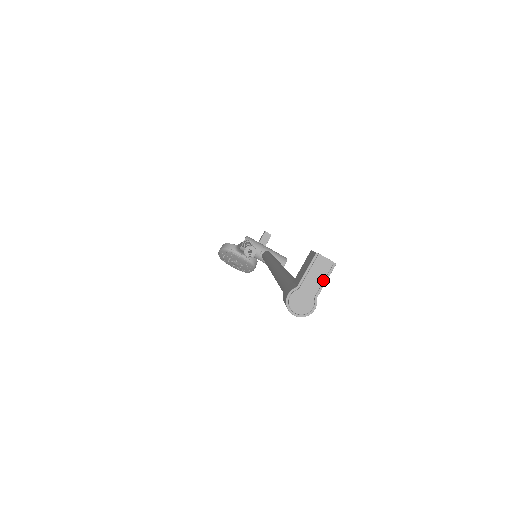
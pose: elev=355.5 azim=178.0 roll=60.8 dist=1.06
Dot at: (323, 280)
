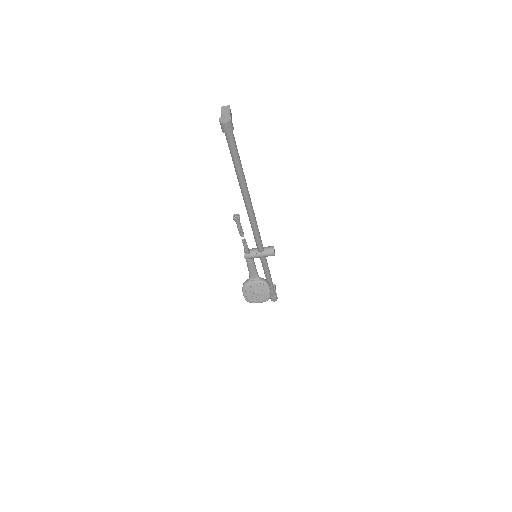
Dot at: (228, 111)
